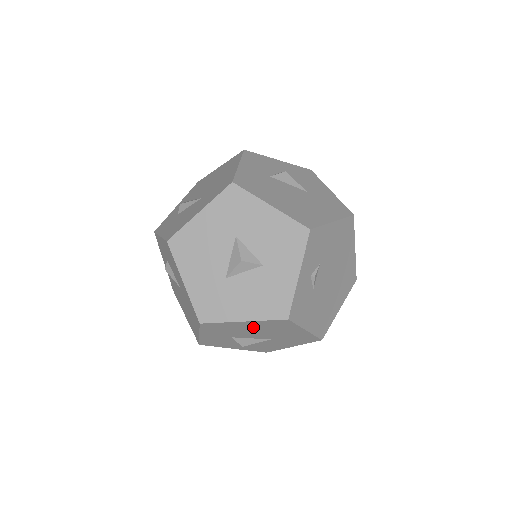
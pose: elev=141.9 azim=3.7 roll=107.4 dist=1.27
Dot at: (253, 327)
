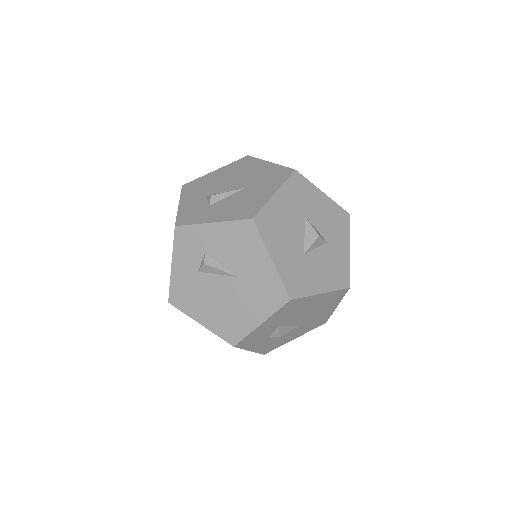
Dot at: (315, 304)
